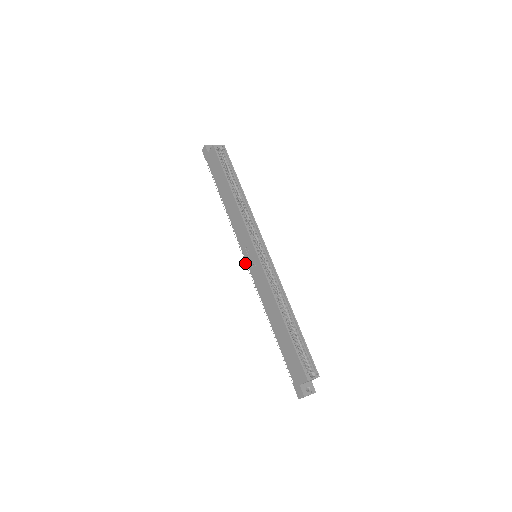
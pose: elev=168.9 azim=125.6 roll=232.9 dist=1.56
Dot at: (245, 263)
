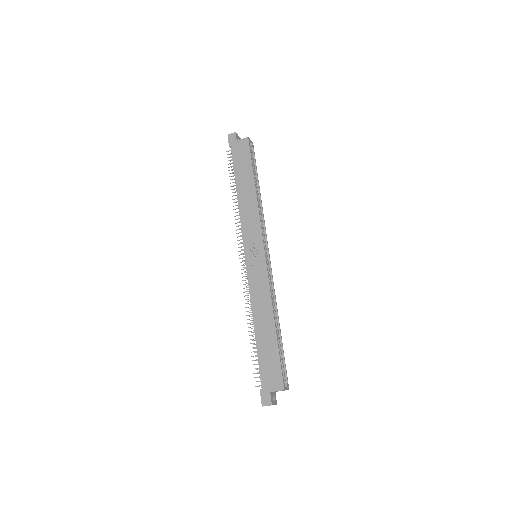
Dot at: (240, 258)
